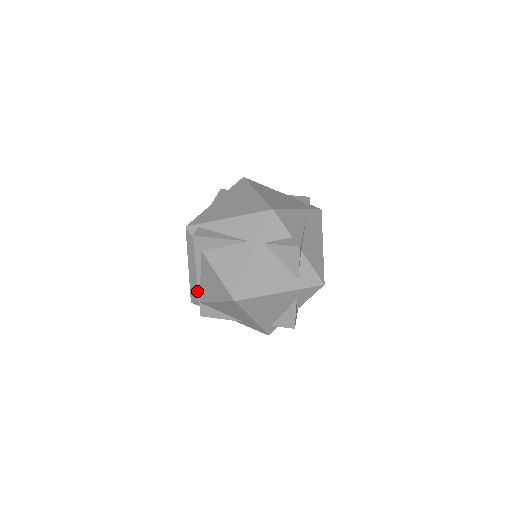
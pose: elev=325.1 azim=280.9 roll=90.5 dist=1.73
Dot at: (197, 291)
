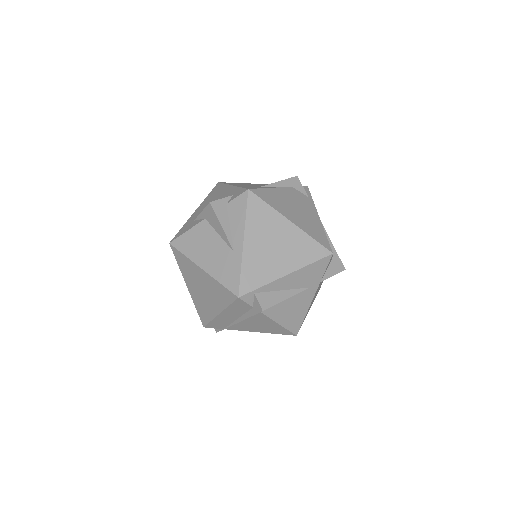
Dot at: (225, 325)
